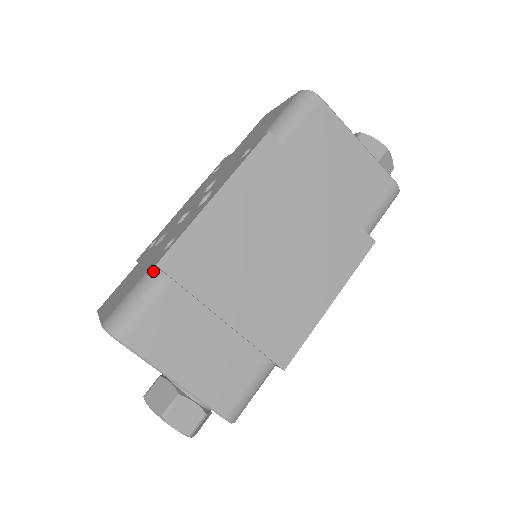
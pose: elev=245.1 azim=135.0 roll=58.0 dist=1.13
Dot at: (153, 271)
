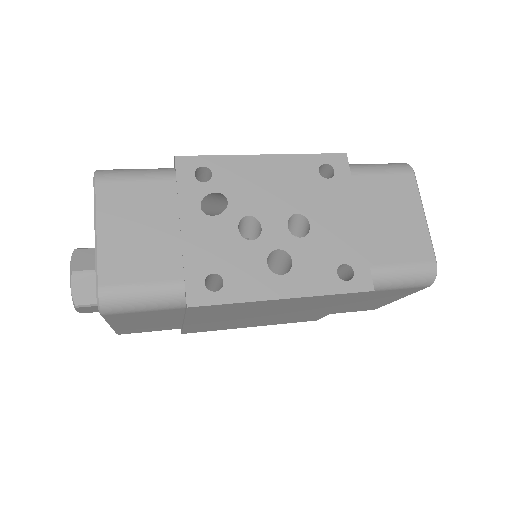
Dot at: (180, 293)
